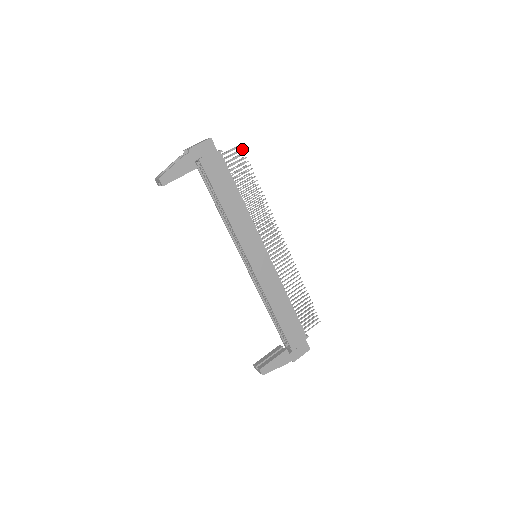
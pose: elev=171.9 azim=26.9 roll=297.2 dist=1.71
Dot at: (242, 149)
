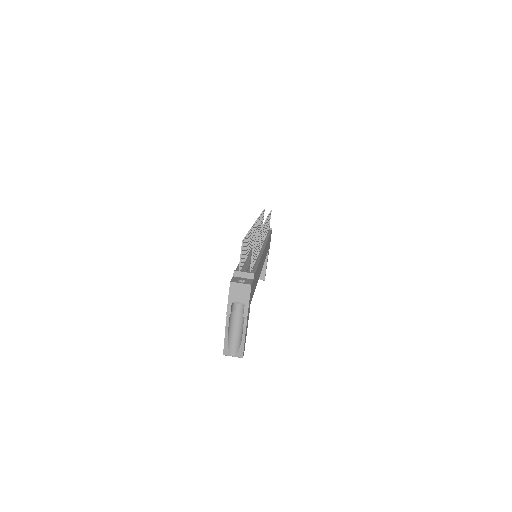
Dot at: occluded
